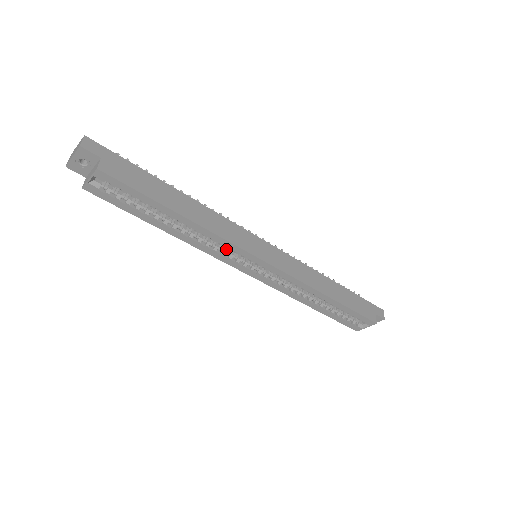
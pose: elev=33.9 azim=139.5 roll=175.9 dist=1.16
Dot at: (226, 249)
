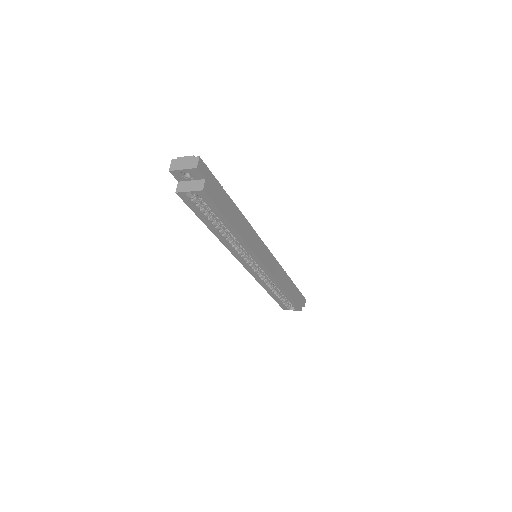
Dot at: (243, 250)
